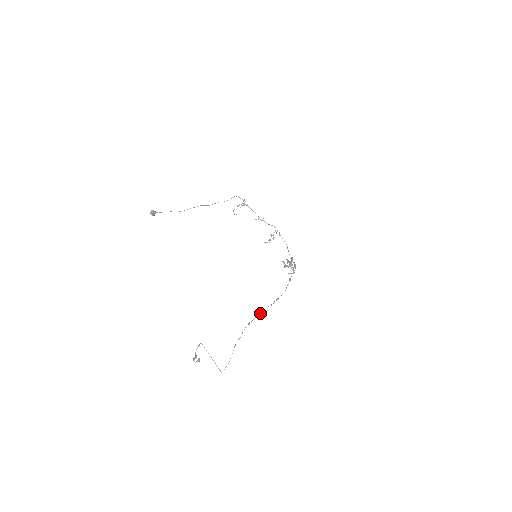
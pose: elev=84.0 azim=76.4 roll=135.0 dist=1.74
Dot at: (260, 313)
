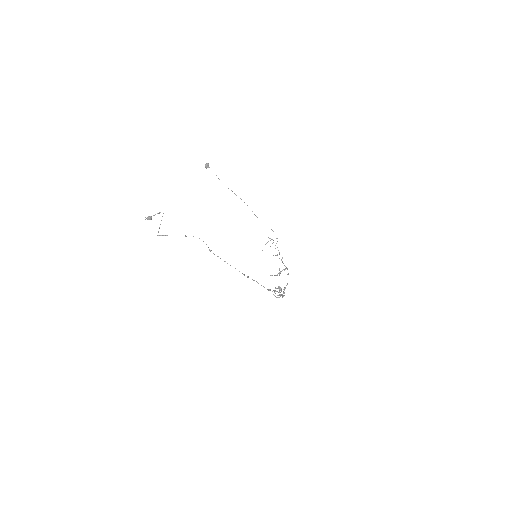
Dot at: occluded
